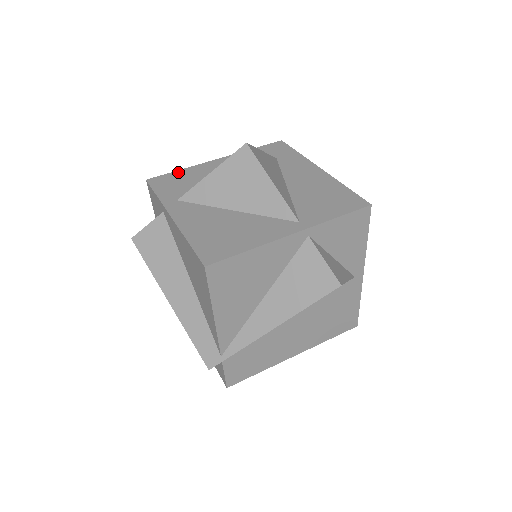
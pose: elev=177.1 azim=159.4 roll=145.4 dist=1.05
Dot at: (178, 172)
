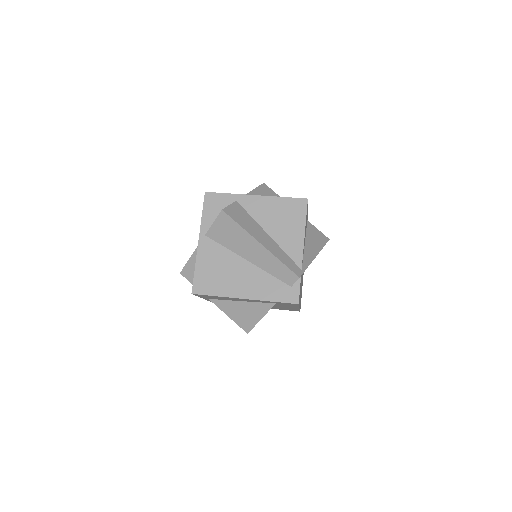
Dot at: occluded
